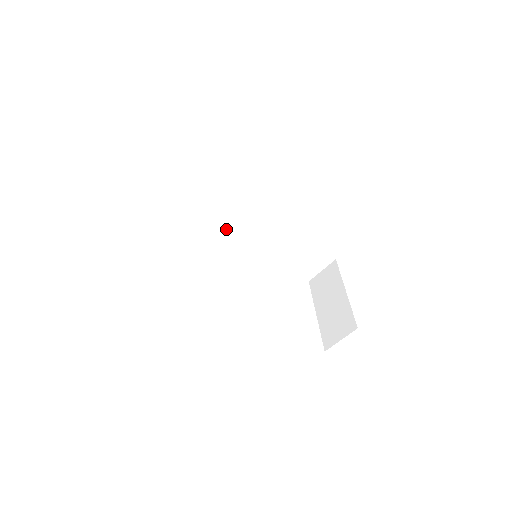
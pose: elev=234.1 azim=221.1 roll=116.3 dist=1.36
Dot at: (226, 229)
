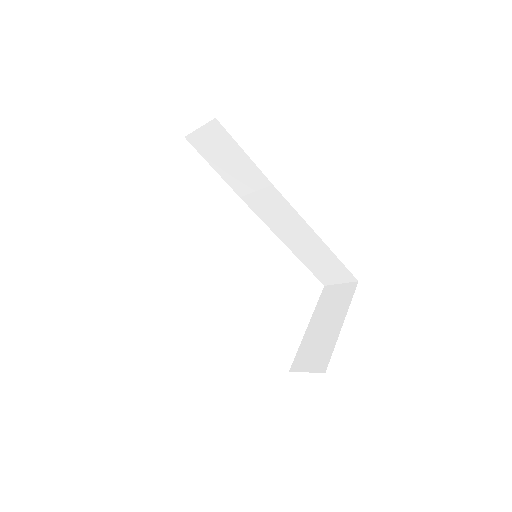
Dot at: (250, 206)
